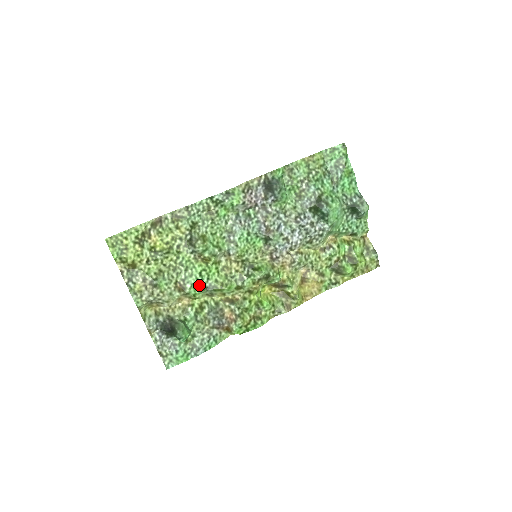
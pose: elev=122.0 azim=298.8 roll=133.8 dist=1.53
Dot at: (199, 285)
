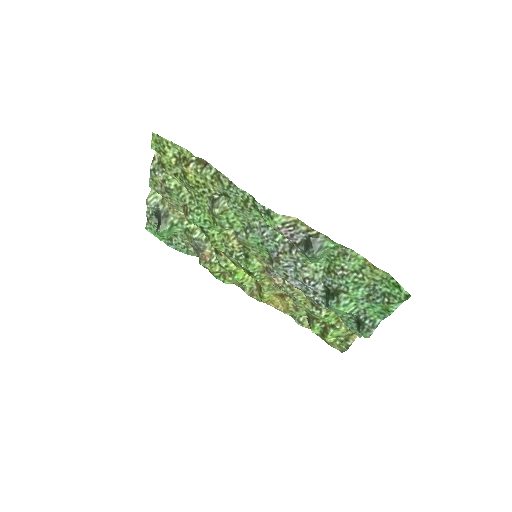
Dot at: (199, 224)
